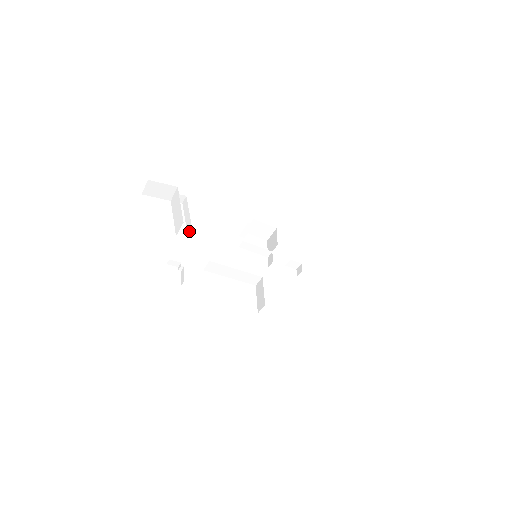
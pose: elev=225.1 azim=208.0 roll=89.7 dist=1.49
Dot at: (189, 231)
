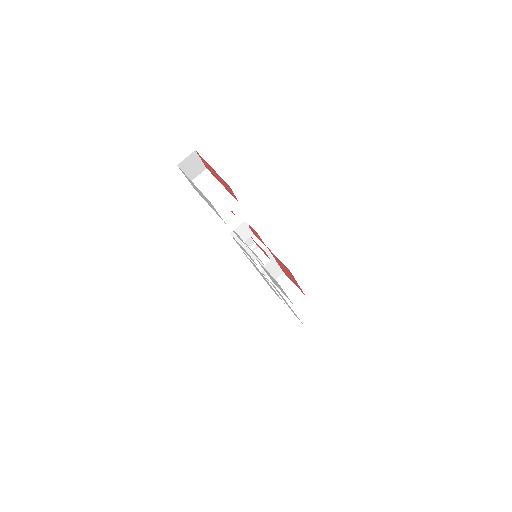
Dot at: (226, 216)
